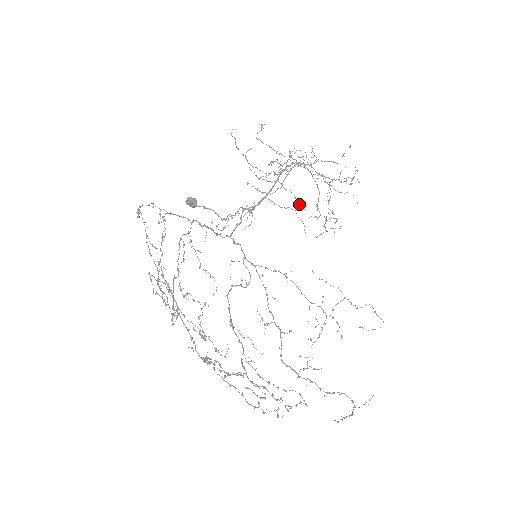
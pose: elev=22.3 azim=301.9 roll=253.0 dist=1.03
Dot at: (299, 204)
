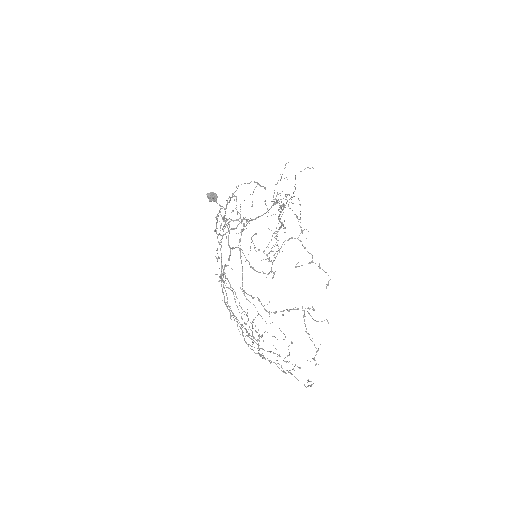
Dot at: occluded
